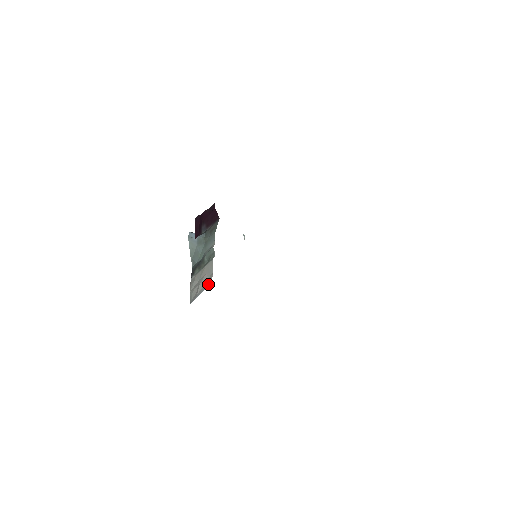
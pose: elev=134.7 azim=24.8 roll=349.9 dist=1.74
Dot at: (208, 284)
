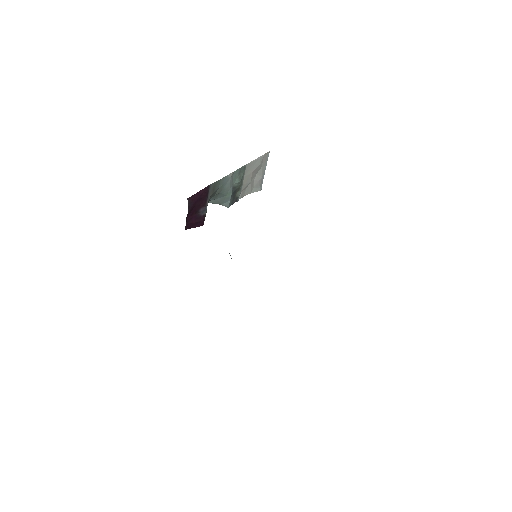
Dot at: (267, 157)
